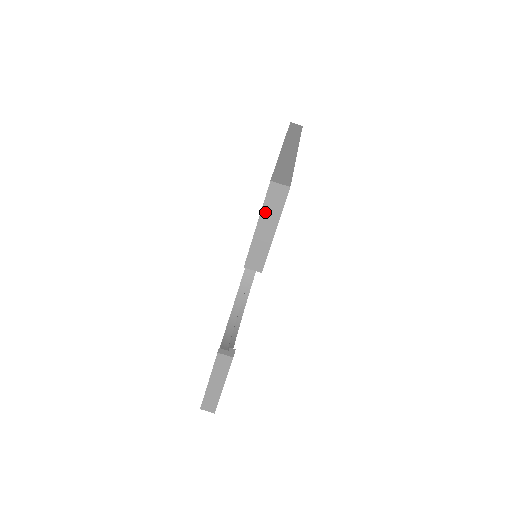
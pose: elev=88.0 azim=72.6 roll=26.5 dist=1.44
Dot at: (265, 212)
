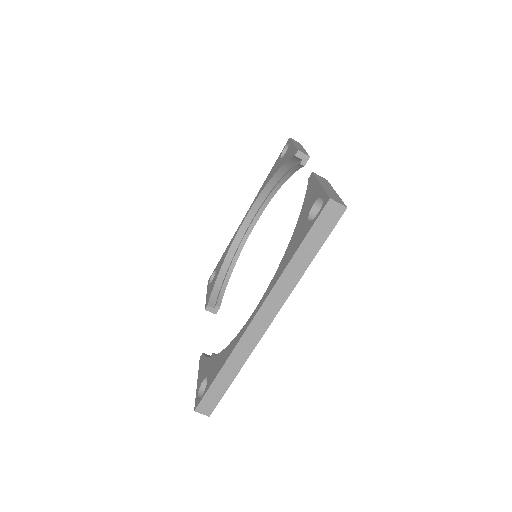
Dot at: occluded
